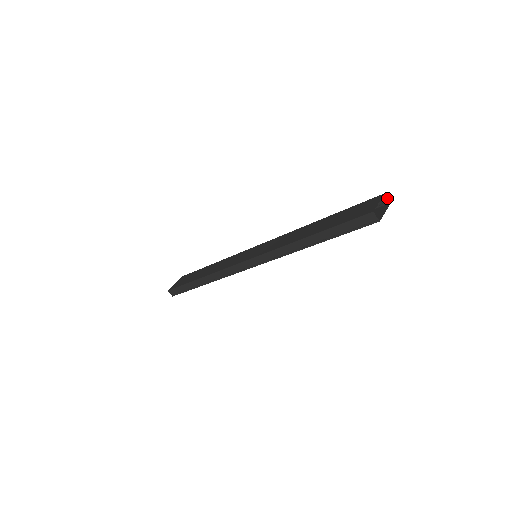
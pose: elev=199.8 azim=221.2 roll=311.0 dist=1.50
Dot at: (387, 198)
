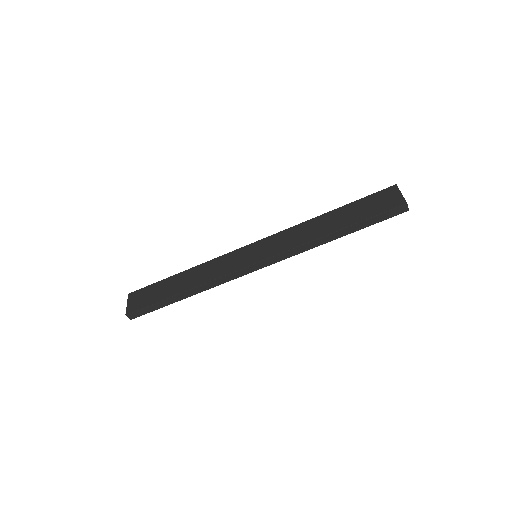
Dot at: occluded
